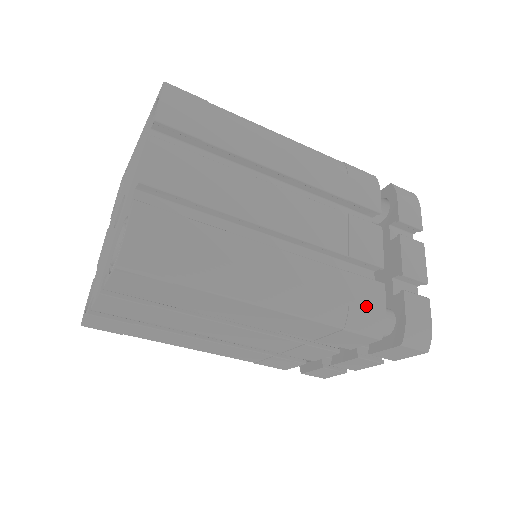
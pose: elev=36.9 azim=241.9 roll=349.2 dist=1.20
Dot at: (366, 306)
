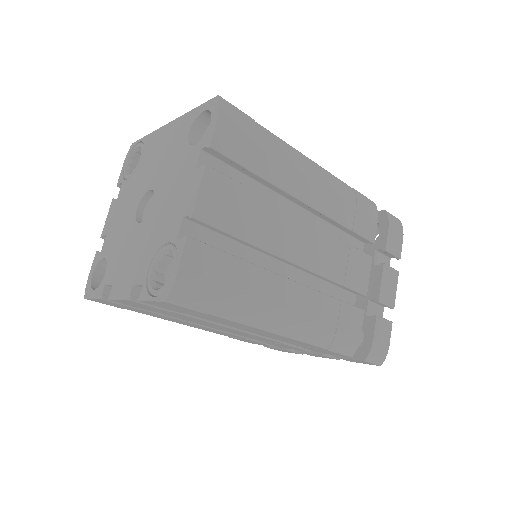
Dot at: (348, 331)
